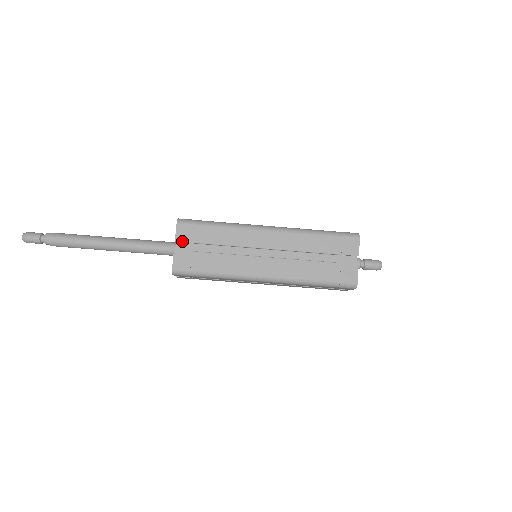
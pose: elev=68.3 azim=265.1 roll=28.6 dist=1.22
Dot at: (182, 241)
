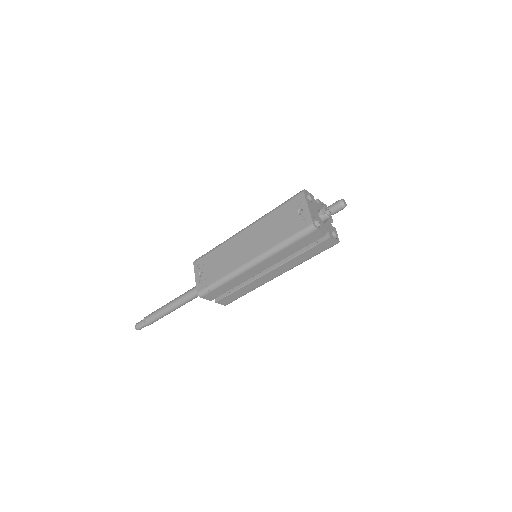
Dot at: occluded
